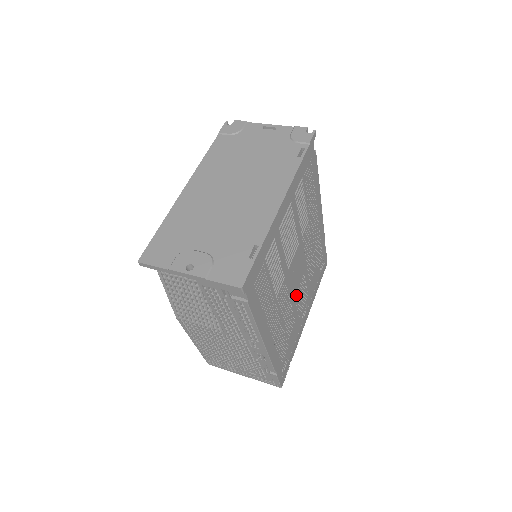
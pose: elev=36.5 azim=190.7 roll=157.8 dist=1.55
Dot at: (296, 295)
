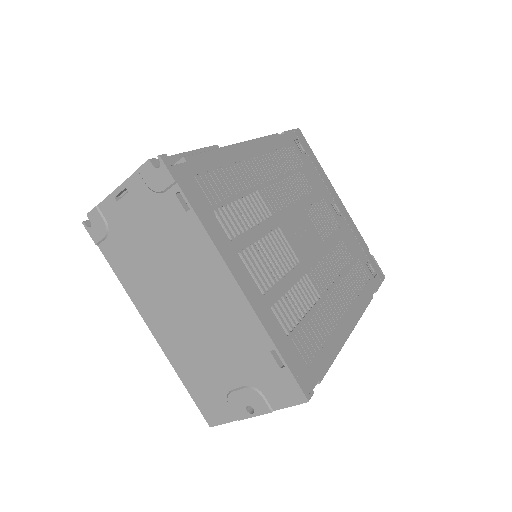
Dot at: (321, 235)
